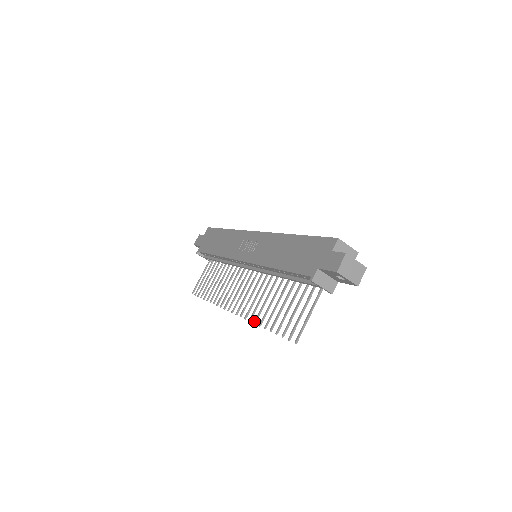
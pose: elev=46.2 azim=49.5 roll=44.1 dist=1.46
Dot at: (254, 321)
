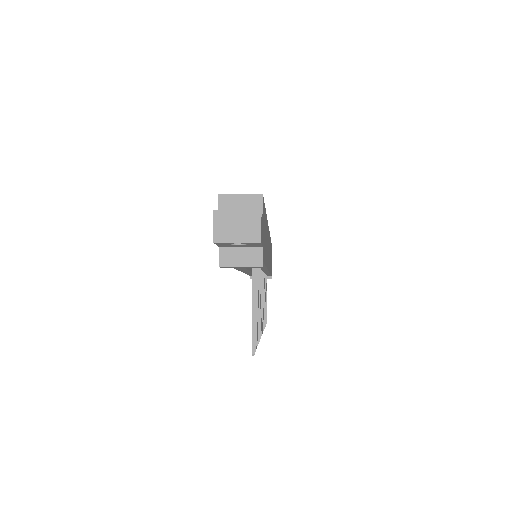
Dot at: occluded
